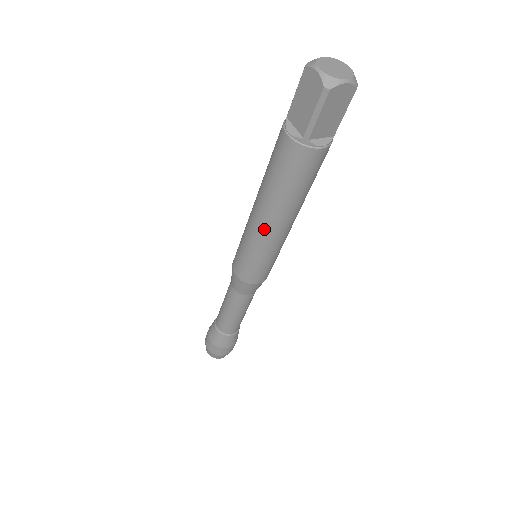
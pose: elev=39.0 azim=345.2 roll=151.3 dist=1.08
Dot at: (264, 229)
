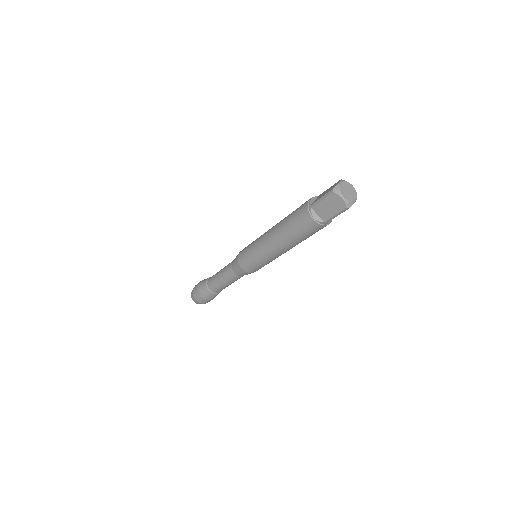
Dot at: (278, 253)
